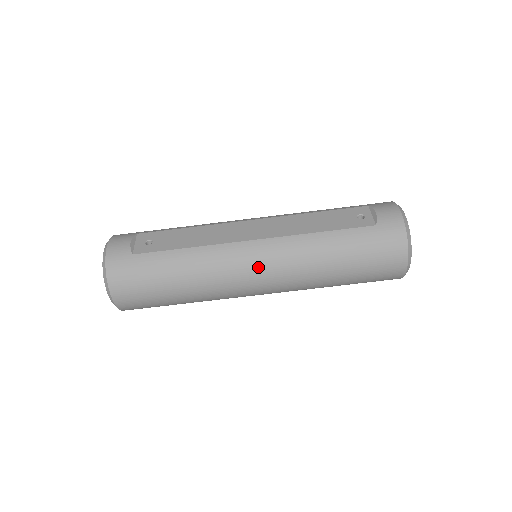
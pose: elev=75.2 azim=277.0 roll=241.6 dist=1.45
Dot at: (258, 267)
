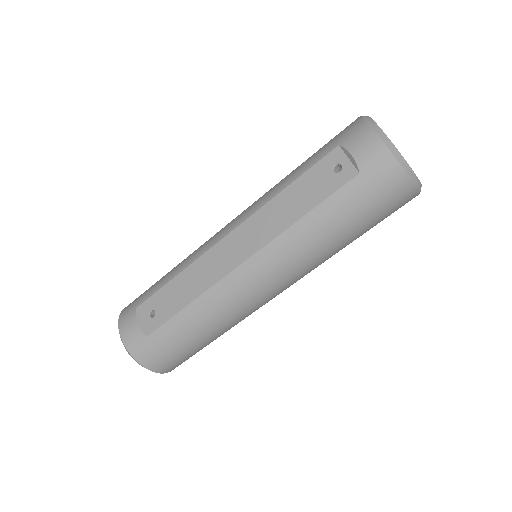
Dot at: (264, 284)
